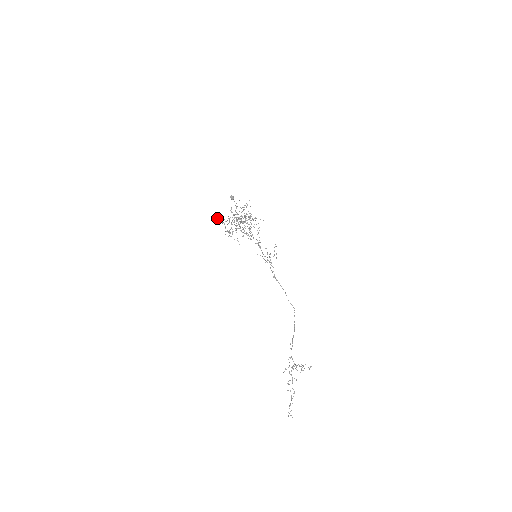
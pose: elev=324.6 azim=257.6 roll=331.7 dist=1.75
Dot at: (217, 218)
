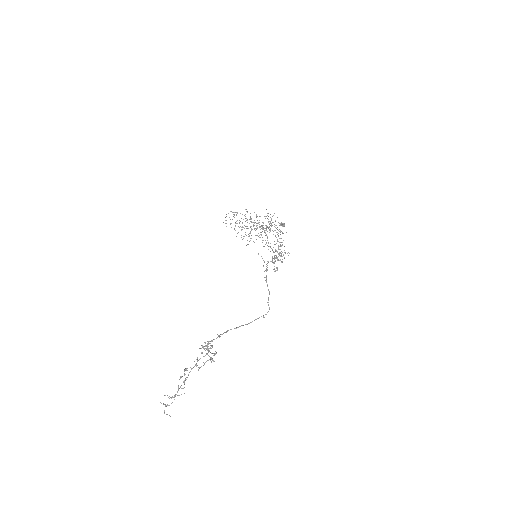
Dot at: occluded
